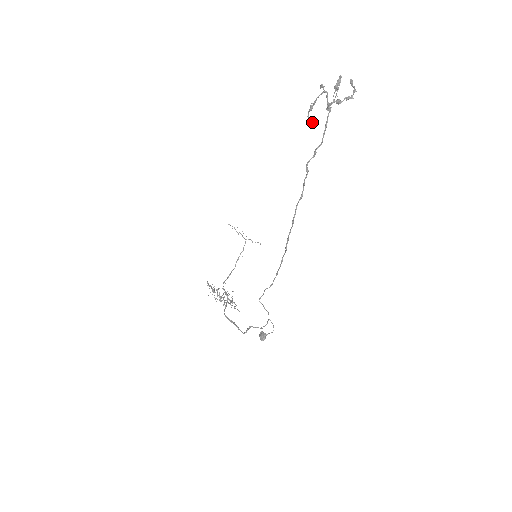
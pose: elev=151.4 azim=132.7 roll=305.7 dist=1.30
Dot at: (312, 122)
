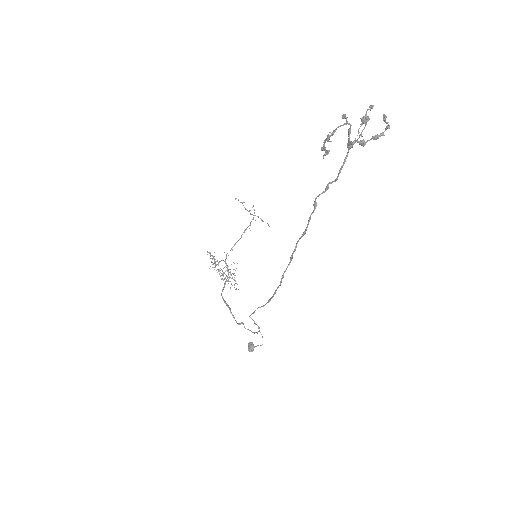
Dot at: (327, 154)
